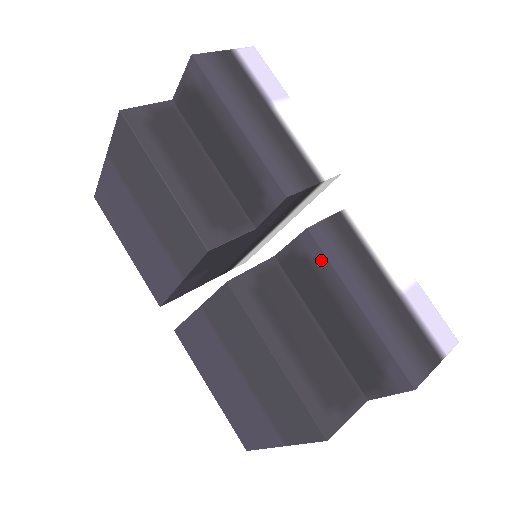
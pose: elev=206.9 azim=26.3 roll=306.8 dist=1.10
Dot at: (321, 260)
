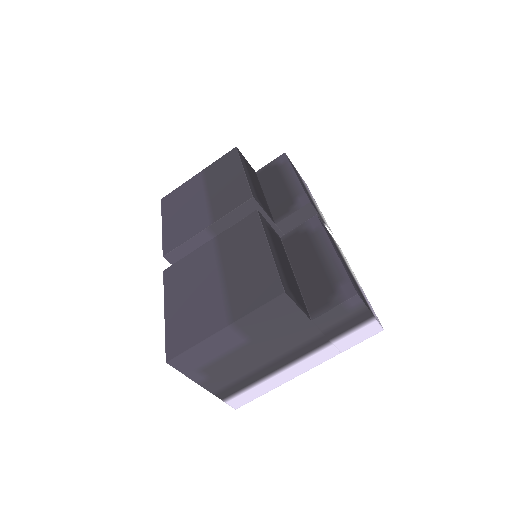
Dot at: (318, 229)
